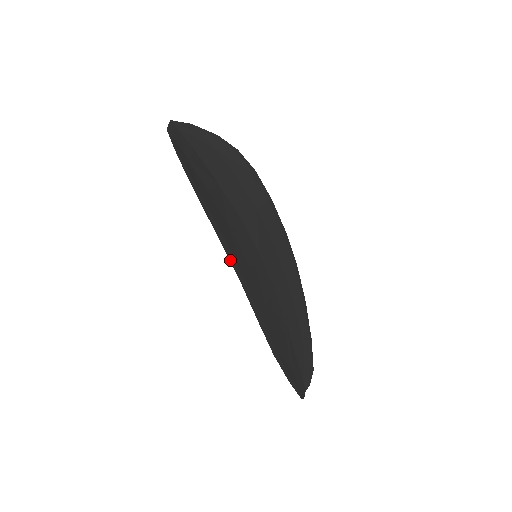
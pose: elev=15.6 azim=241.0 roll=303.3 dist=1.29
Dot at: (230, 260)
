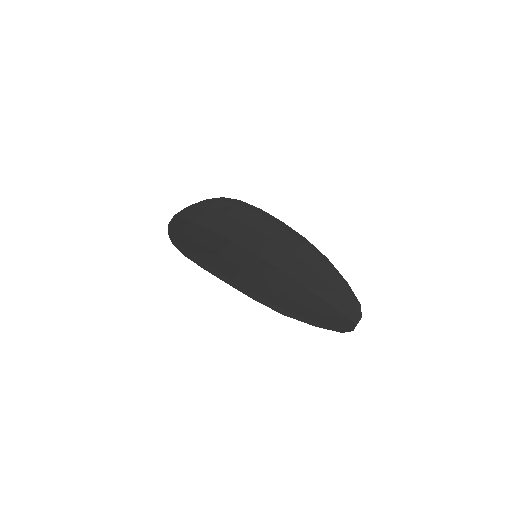
Dot at: occluded
